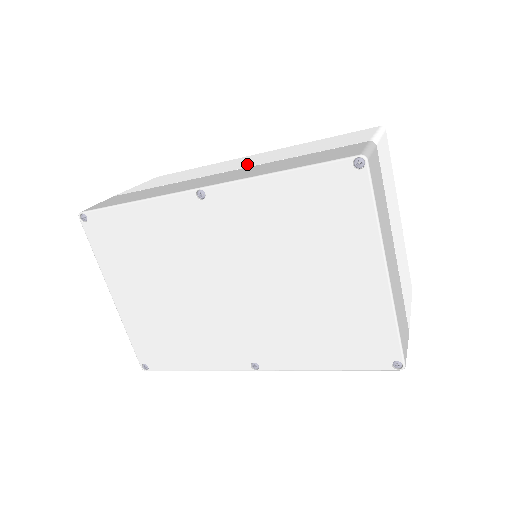
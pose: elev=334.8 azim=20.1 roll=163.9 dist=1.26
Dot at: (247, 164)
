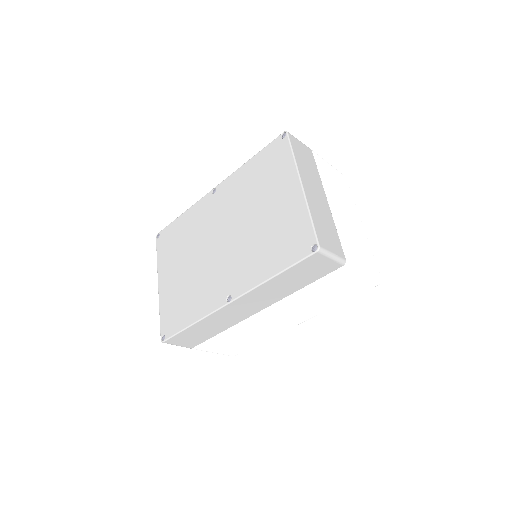
Dot at: occluded
